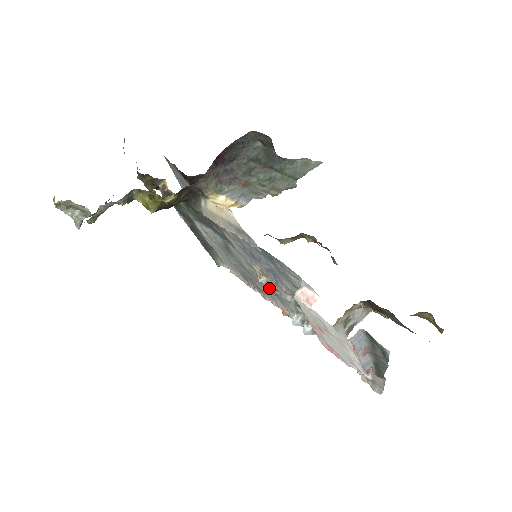
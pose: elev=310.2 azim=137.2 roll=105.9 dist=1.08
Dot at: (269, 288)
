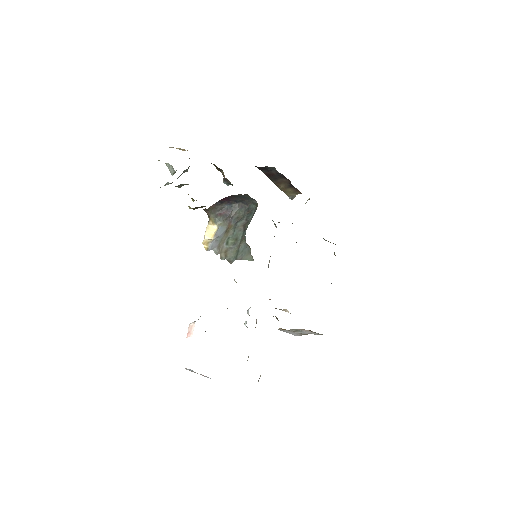
Dot at: occluded
